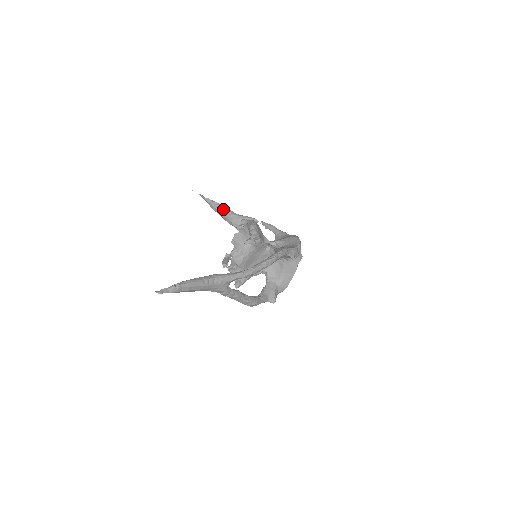
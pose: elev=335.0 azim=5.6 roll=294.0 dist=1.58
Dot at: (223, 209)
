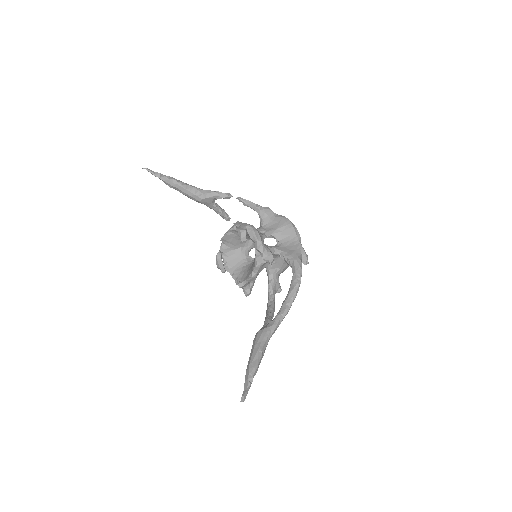
Dot at: (185, 188)
